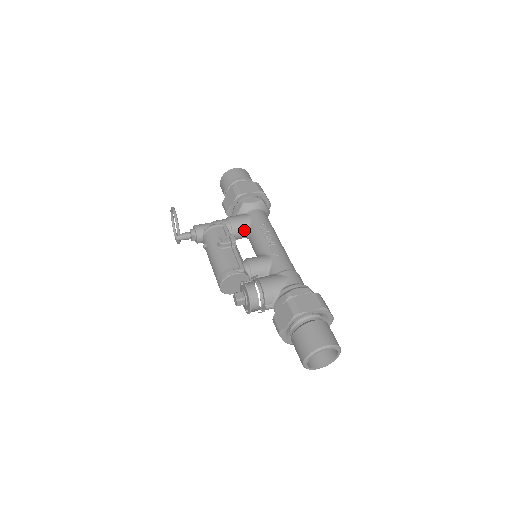
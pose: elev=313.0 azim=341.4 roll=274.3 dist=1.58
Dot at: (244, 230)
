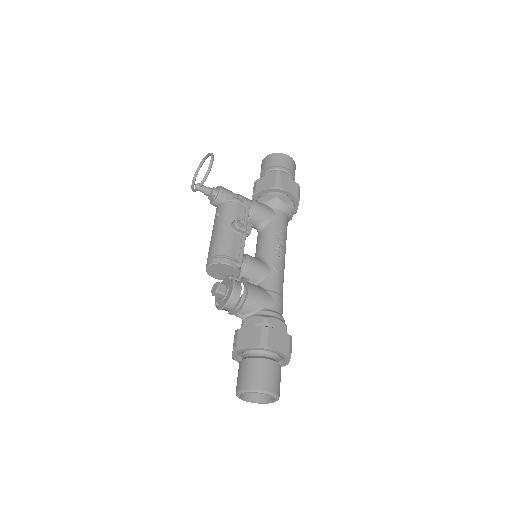
Dot at: (261, 223)
